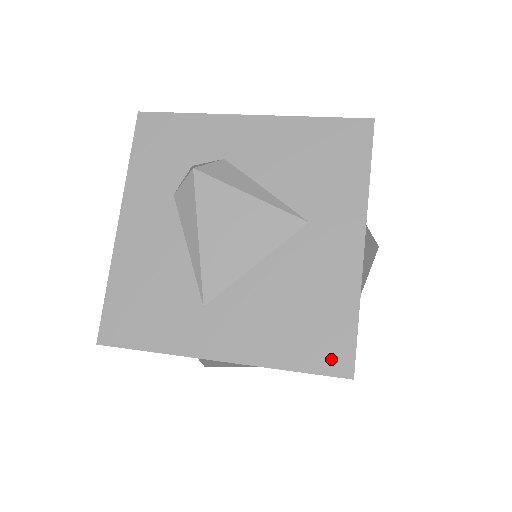
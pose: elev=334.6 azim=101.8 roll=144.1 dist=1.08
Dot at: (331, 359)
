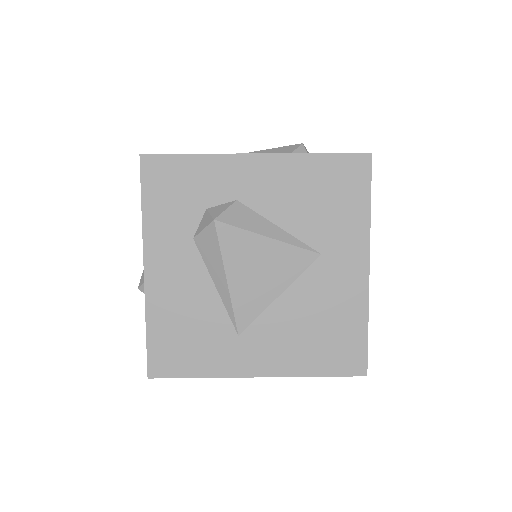
Dot at: (349, 364)
